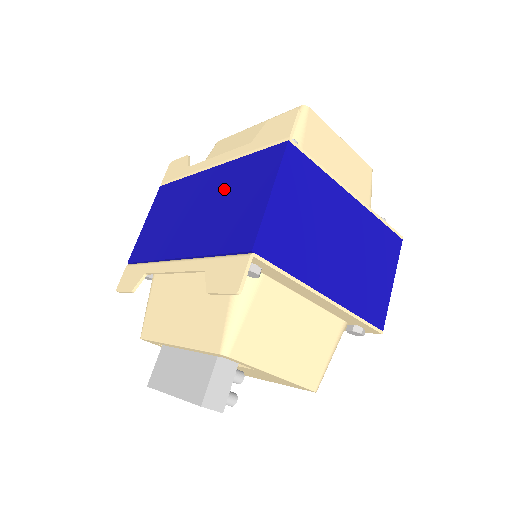
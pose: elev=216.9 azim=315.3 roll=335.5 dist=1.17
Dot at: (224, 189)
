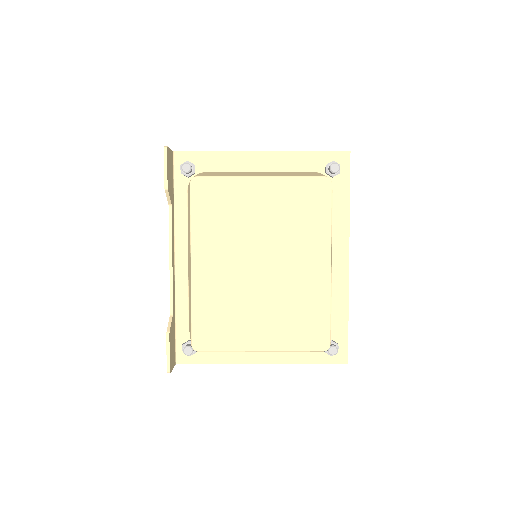
Dot at: occluded
